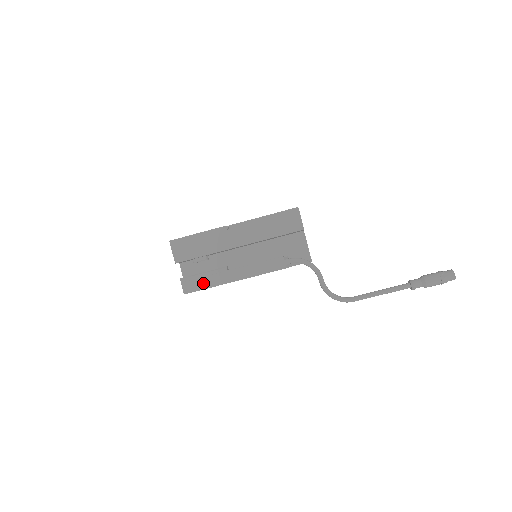
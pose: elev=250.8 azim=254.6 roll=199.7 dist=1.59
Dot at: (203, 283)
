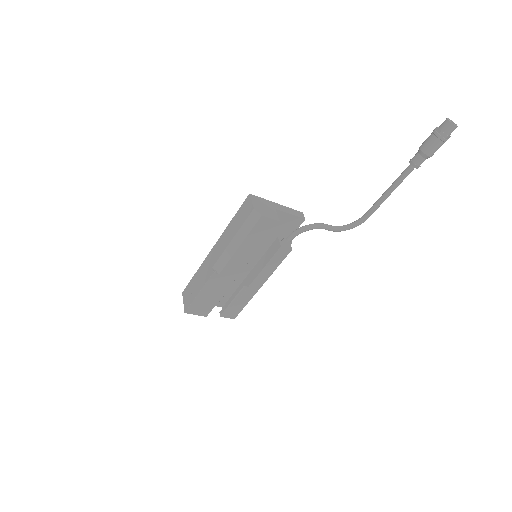
Dot at: (240, 305)
